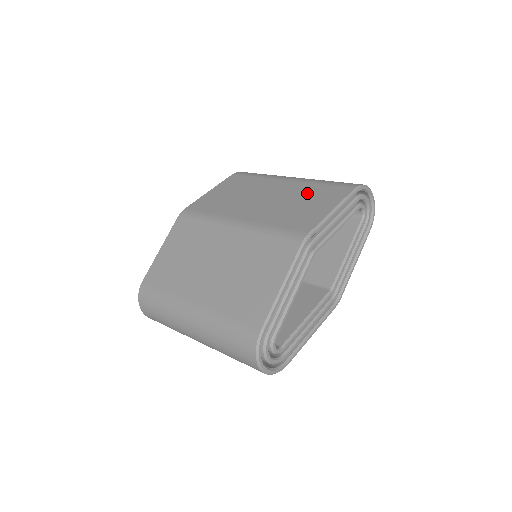
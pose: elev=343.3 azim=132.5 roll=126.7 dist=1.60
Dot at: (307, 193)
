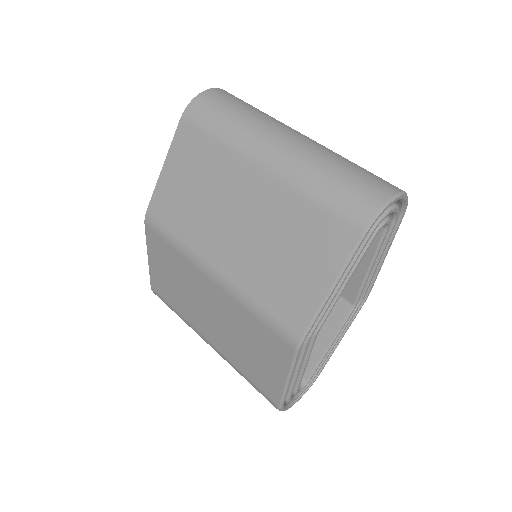
Dot at: (292, 226)
